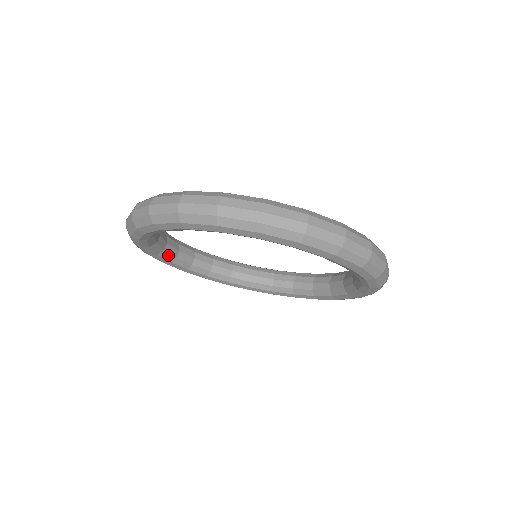
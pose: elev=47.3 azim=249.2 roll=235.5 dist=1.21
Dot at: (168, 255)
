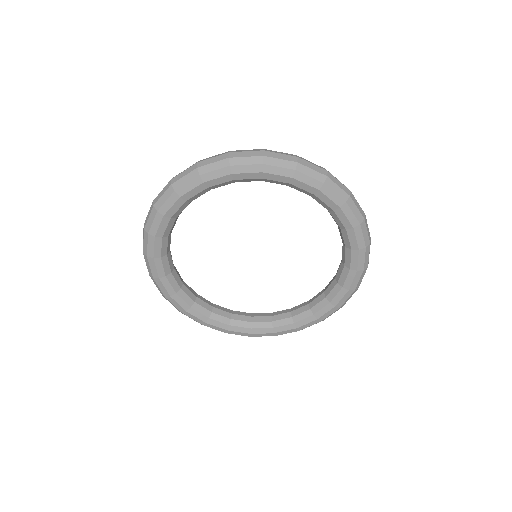
Dot at: (170, 227)
